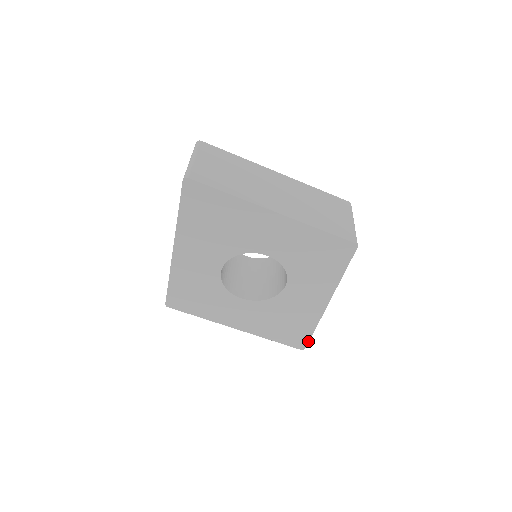
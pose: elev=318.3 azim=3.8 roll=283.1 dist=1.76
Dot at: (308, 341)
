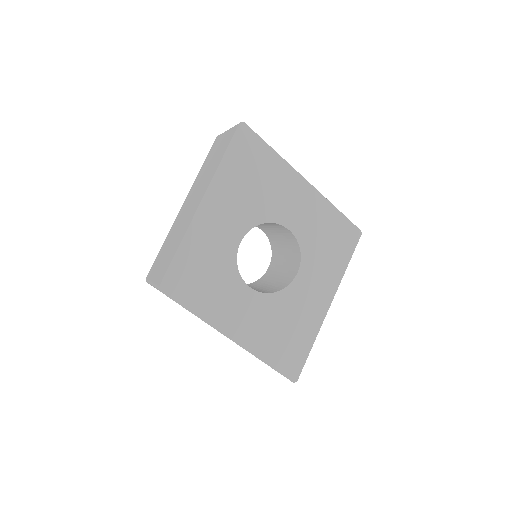
Dot at: (302, 366)
